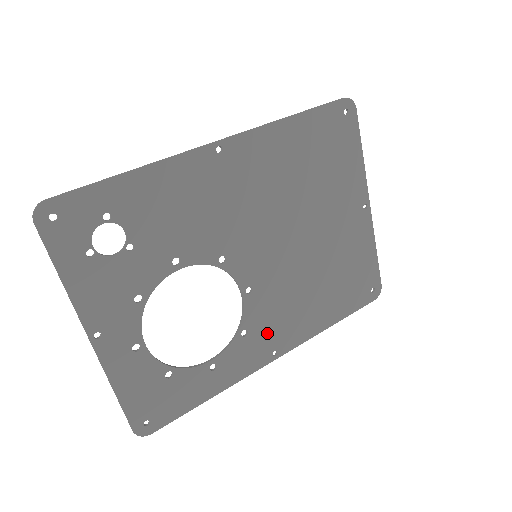
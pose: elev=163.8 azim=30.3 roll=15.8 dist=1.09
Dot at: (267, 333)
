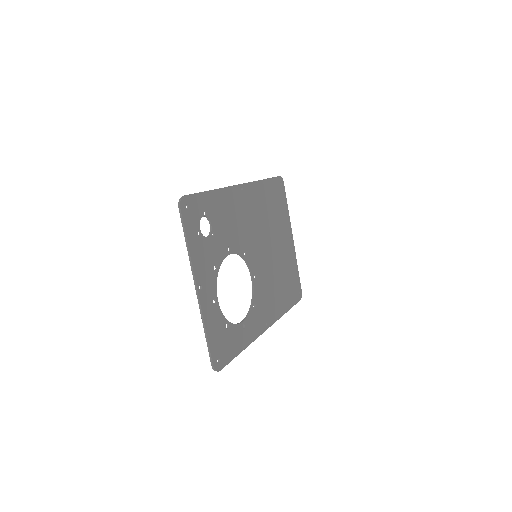
Dot at: (263, 309)
